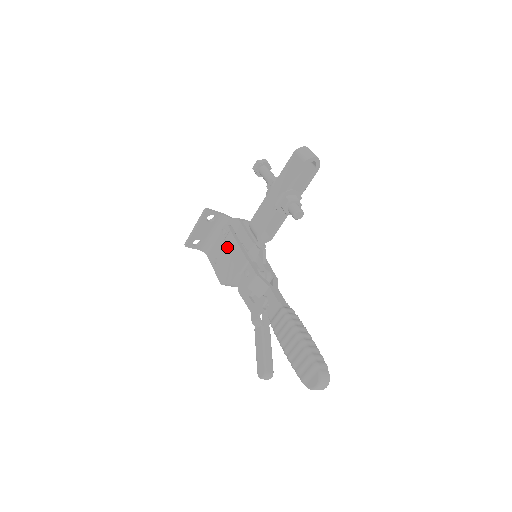
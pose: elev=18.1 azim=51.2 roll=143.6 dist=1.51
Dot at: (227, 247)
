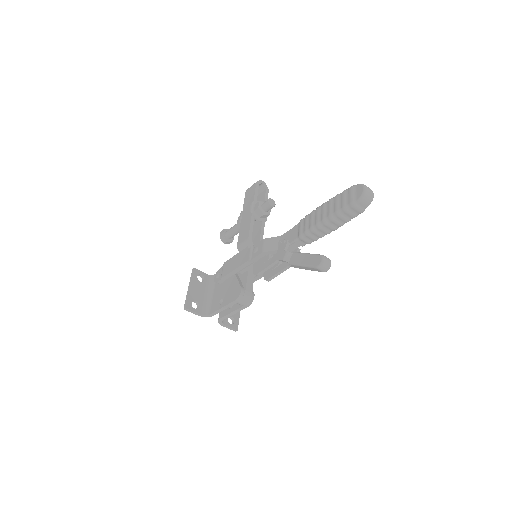
Dot at: (227, 272)
